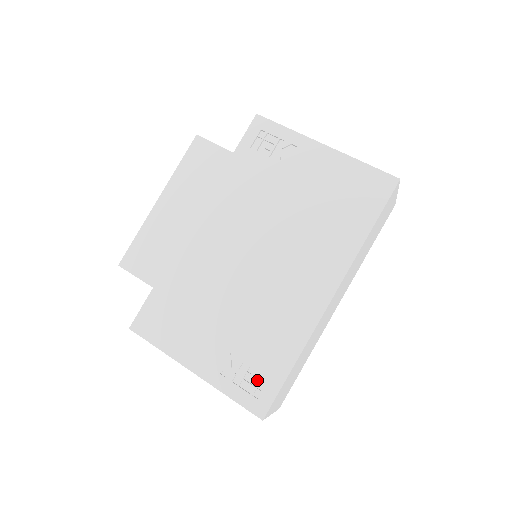
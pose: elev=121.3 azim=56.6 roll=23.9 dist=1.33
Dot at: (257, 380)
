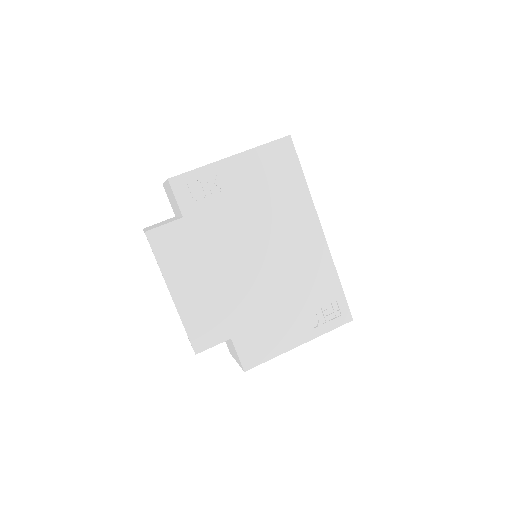
Dot at: (331, 308)
